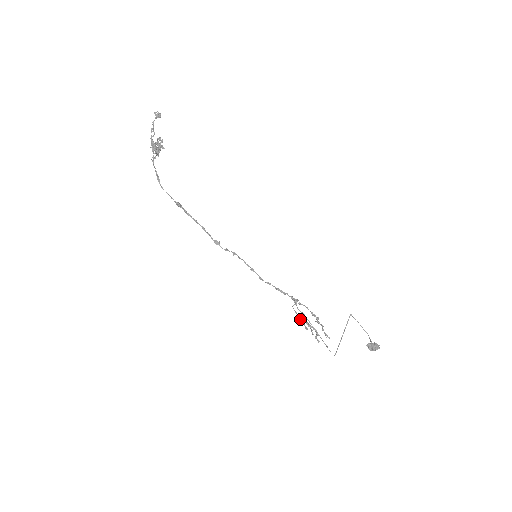
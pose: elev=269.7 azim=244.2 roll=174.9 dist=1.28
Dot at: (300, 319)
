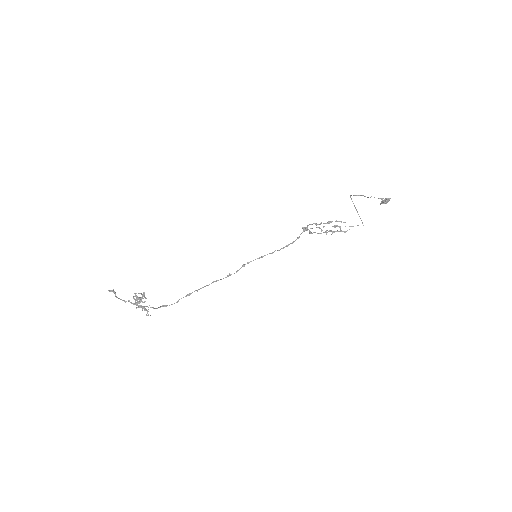
Dot at: occluded
